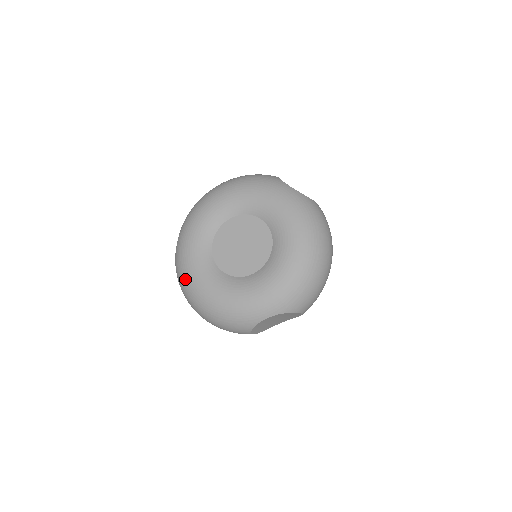
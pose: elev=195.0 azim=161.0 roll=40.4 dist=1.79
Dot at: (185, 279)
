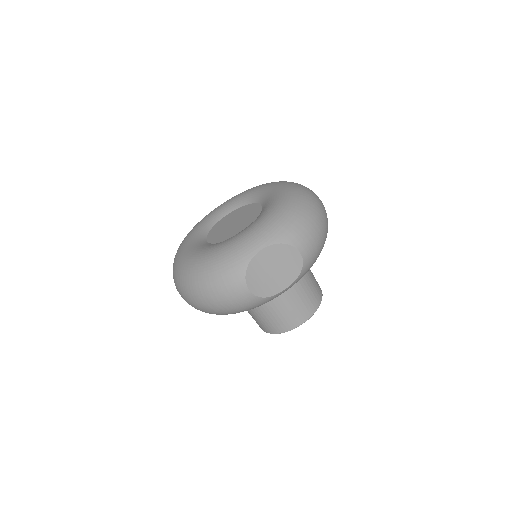
Dot at: (178, 264)
